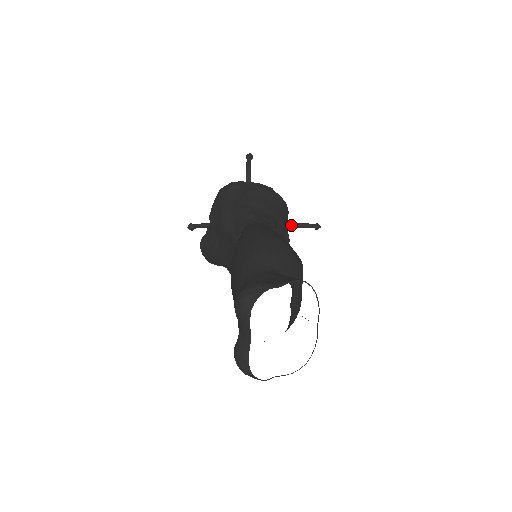
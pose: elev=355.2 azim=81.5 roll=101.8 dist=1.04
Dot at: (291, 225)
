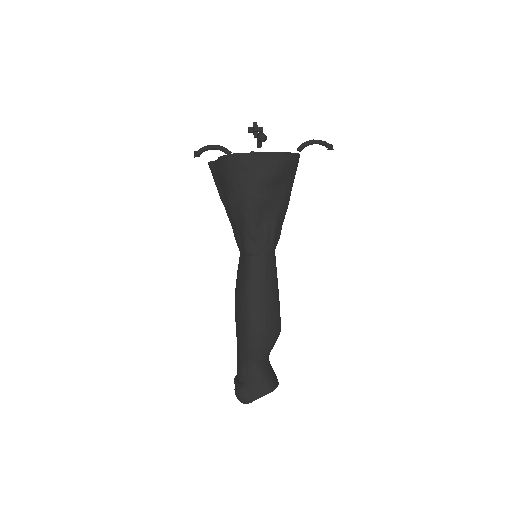
Dot at: (302, 149)
